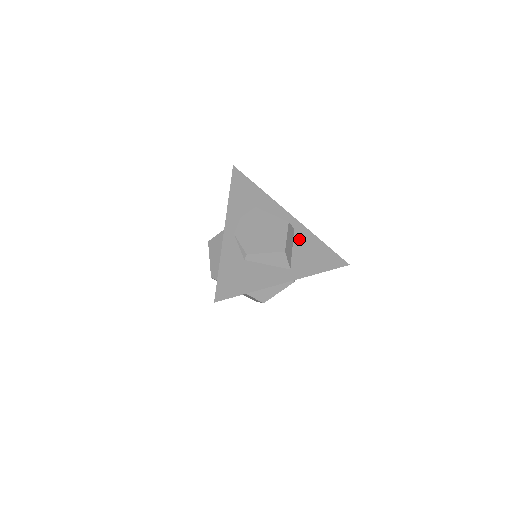
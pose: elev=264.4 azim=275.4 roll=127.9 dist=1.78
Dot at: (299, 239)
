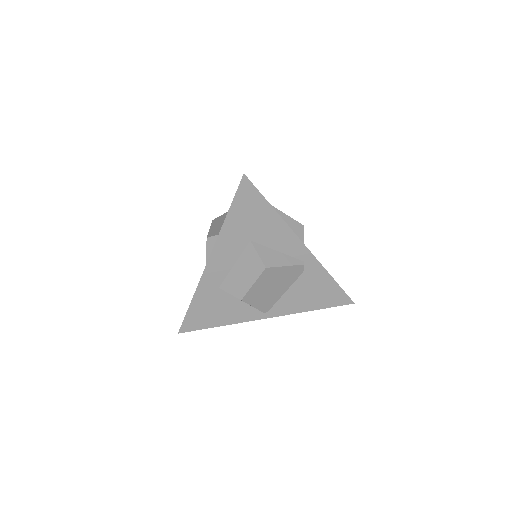
Dot at: occluded
